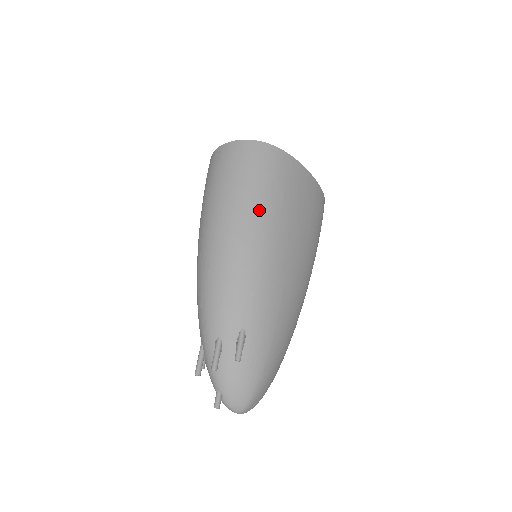
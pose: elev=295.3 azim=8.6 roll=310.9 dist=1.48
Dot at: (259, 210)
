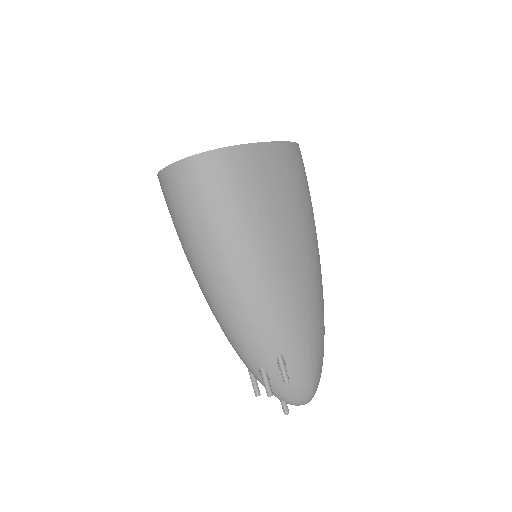
Dot at: (238, 237)
